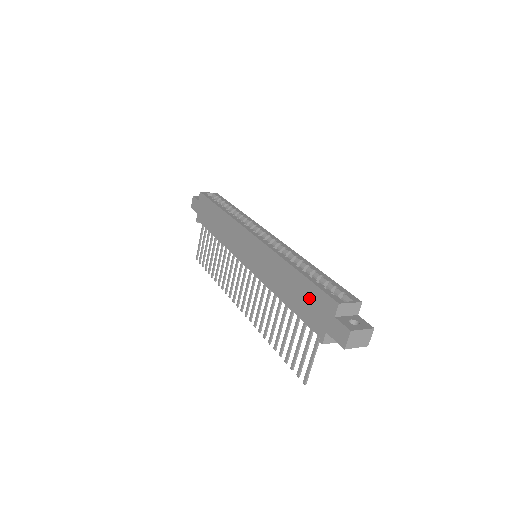
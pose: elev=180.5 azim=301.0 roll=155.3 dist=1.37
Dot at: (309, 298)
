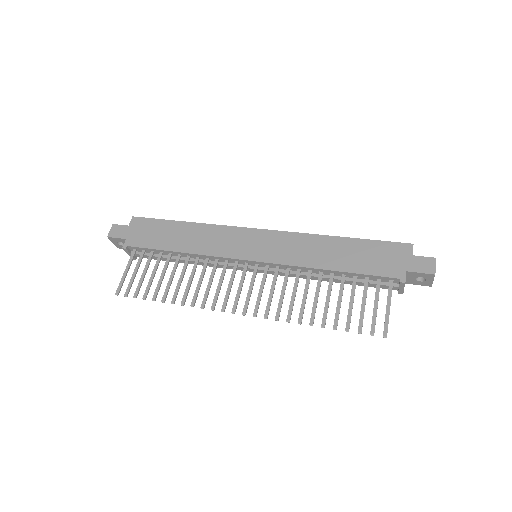
Dot at: (373, 253)
